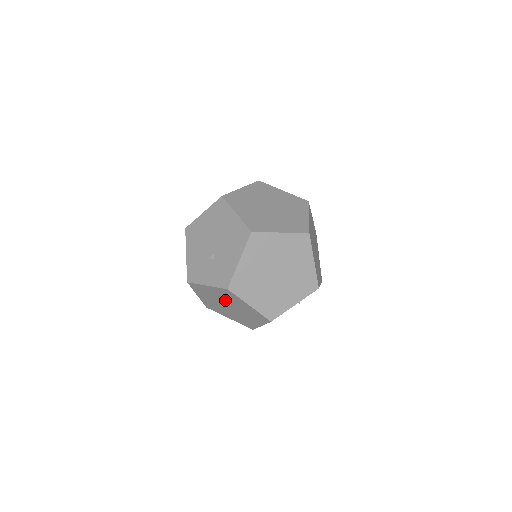
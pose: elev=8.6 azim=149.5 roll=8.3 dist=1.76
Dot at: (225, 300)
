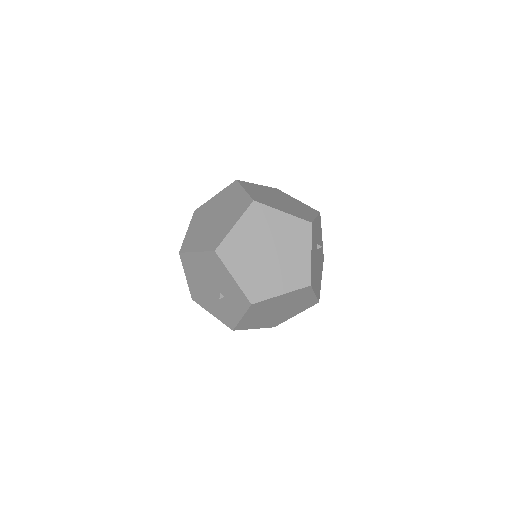
Dot at: (267, 311)
